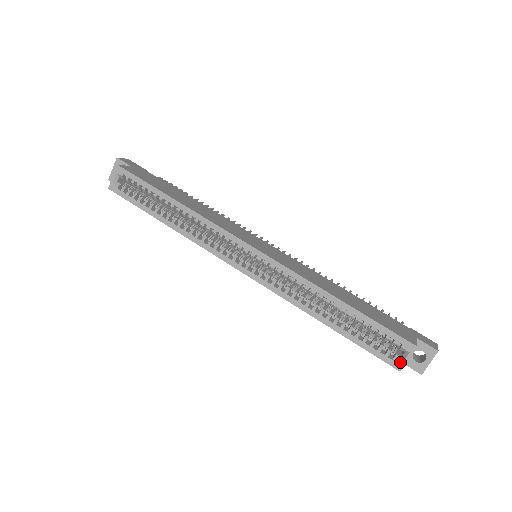
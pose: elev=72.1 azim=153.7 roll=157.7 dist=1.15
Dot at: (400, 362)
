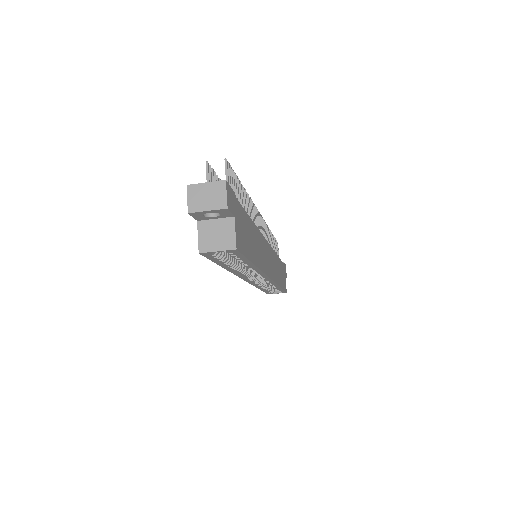
Dot at: occluded
